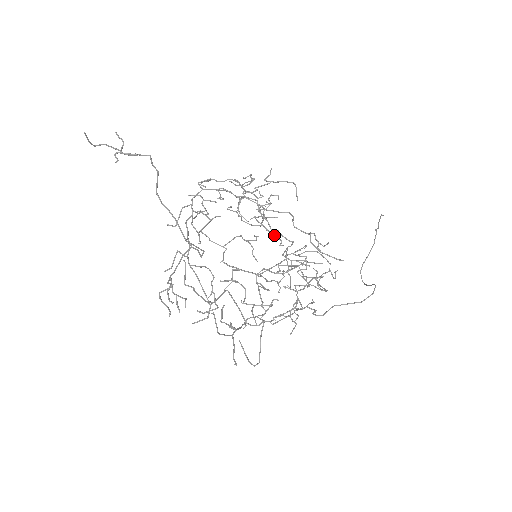
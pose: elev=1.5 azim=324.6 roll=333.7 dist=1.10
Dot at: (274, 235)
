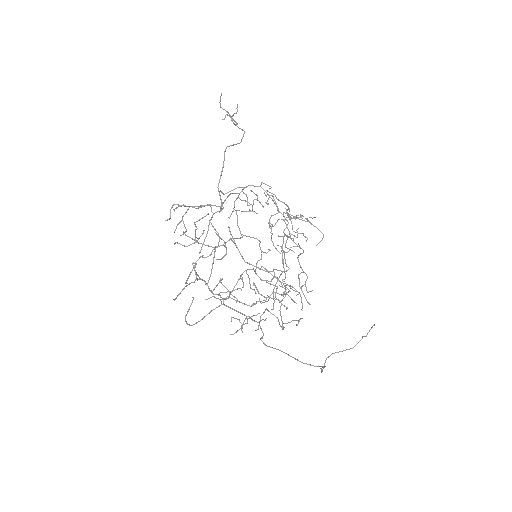
Dot at: (284, 268)
